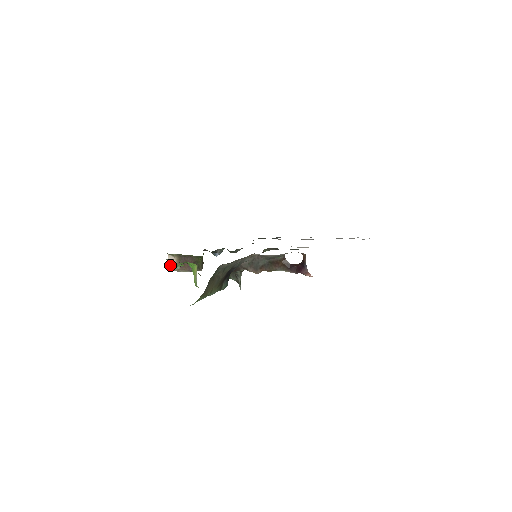
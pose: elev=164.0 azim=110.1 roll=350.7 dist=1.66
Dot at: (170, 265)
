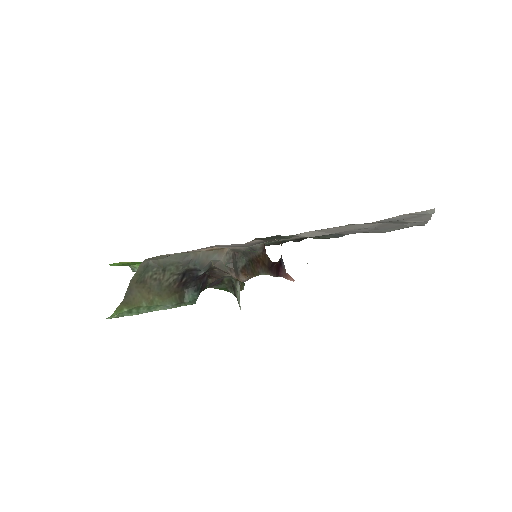
Dot at: occluded
